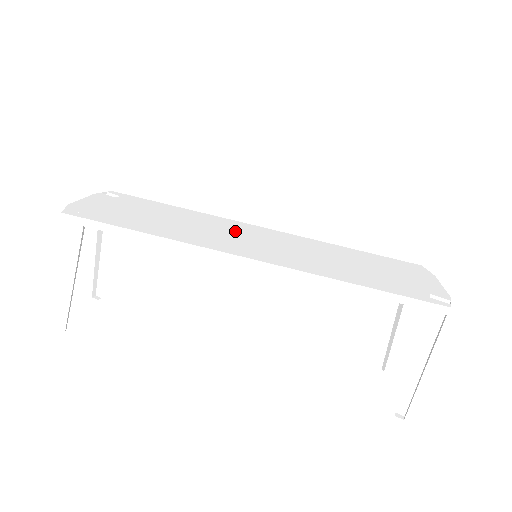
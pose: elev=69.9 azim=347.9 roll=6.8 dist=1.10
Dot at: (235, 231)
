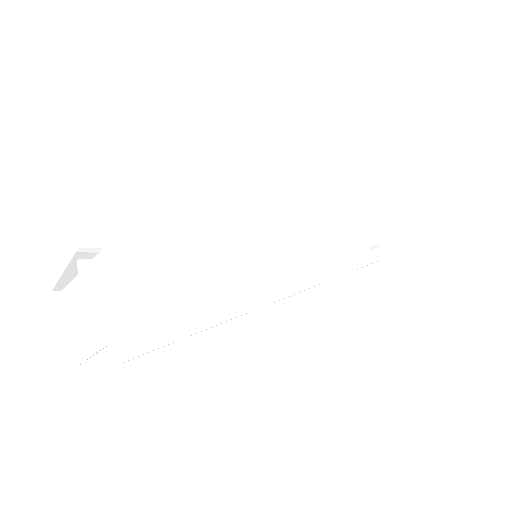
Dot at: (239, 244)
